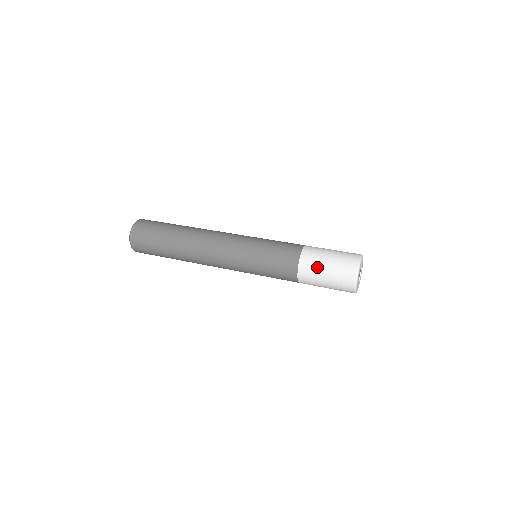
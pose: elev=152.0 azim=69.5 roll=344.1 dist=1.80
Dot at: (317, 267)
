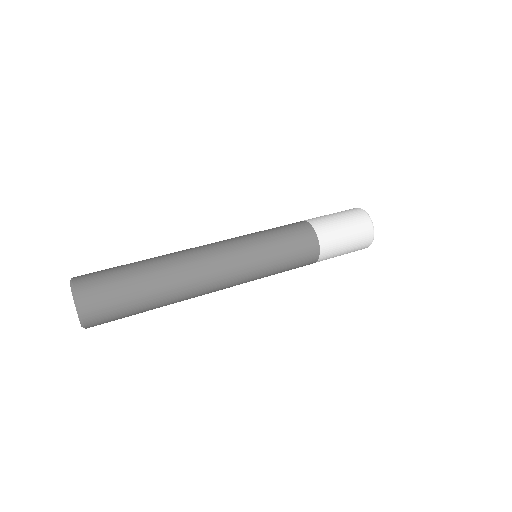
Dot at: (337, 252)
